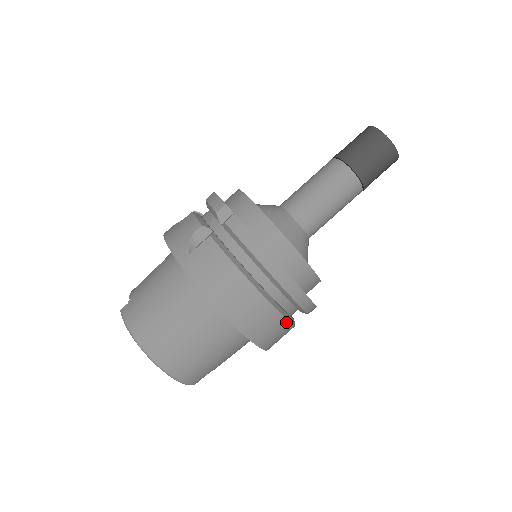
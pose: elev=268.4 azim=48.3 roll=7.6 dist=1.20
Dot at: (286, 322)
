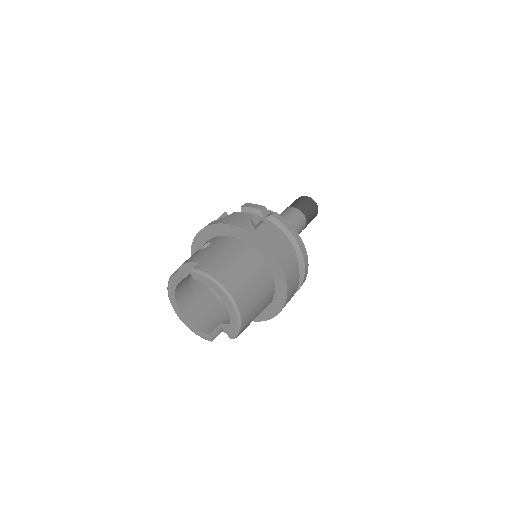
Dot at: occluded
